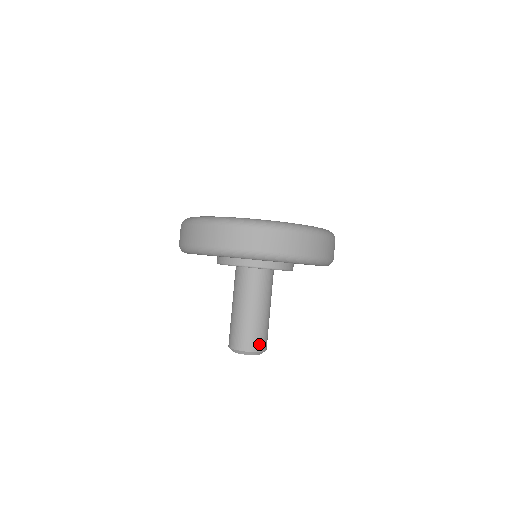
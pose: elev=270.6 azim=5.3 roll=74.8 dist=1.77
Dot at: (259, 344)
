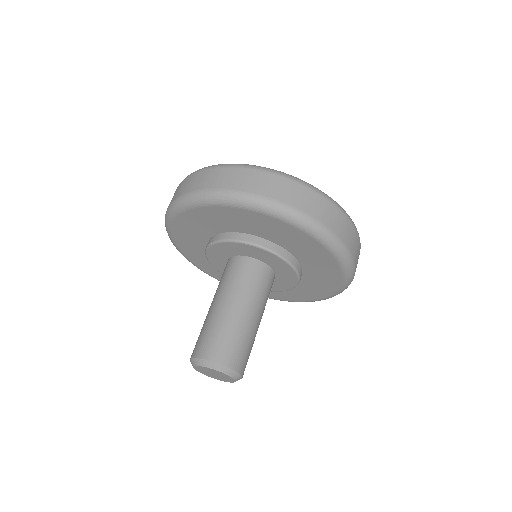
Dot at: (229, 355)
